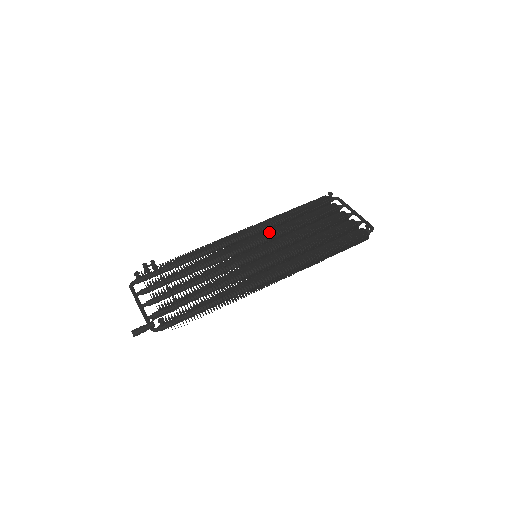
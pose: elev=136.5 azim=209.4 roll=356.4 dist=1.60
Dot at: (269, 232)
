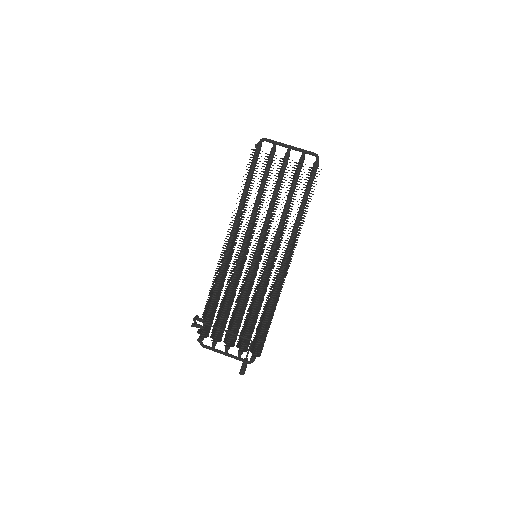
Dot at: occluded
